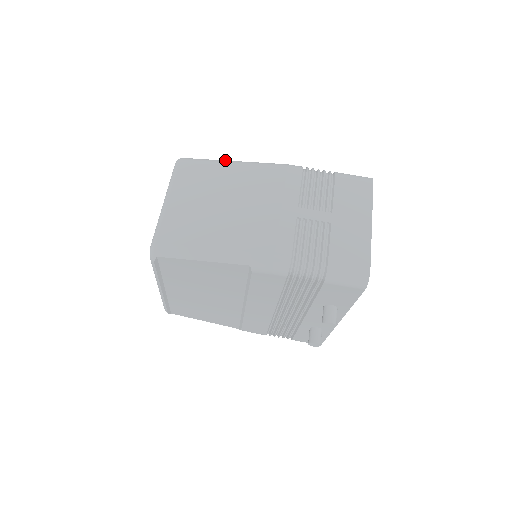
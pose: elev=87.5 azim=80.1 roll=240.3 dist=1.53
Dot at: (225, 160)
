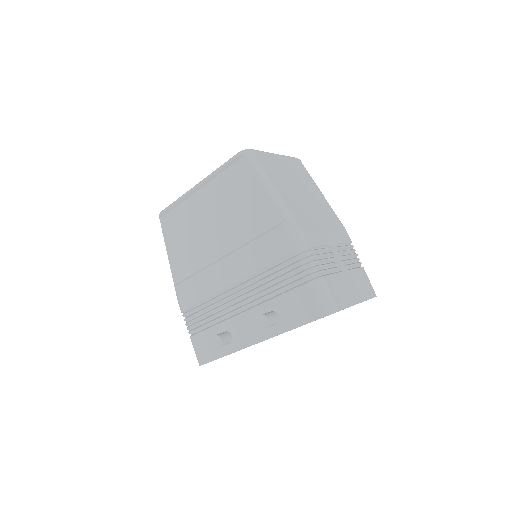
Dot at: occluded
